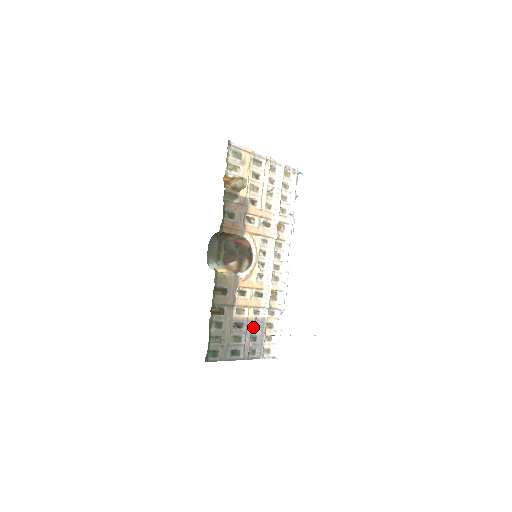
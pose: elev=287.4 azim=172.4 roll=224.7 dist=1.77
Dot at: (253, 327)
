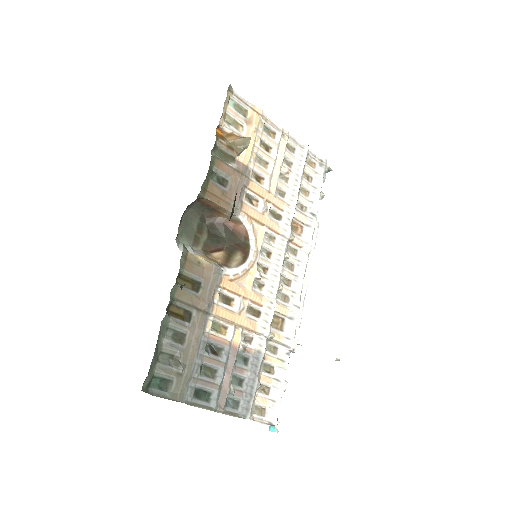
Dot at: (239, 361)
